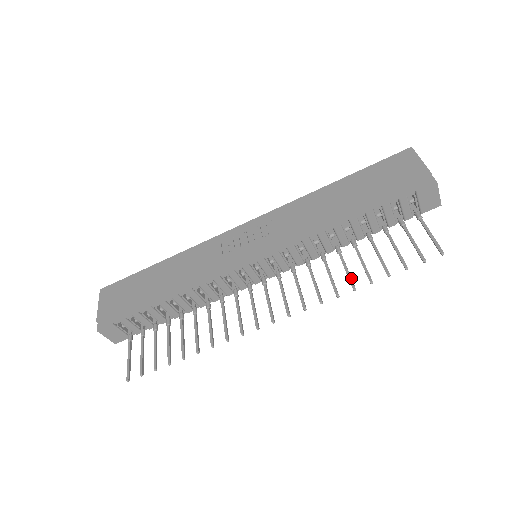
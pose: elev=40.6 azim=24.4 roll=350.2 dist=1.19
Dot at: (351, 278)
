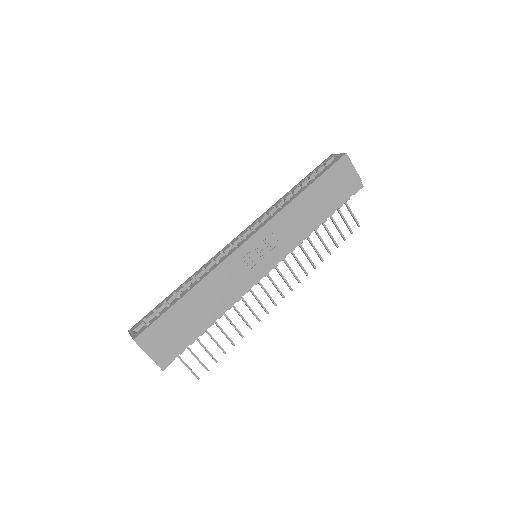
Dot at: occluded
